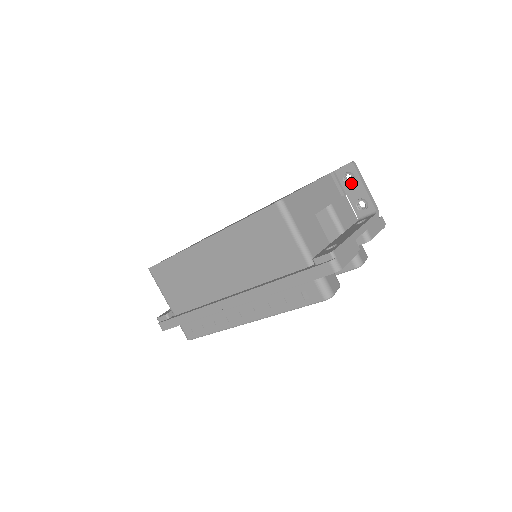
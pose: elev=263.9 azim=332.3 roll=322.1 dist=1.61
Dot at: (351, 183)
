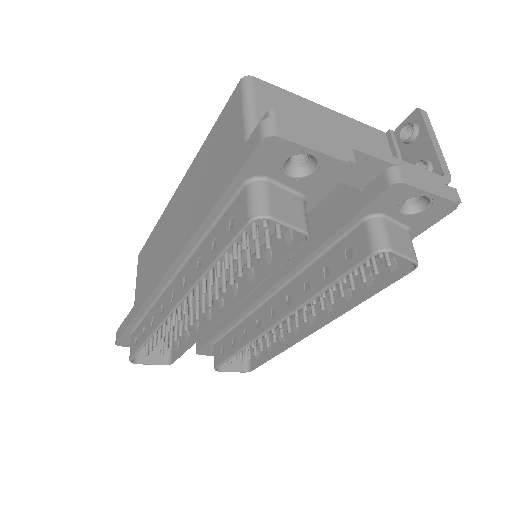
Dot at: (410, 136)
